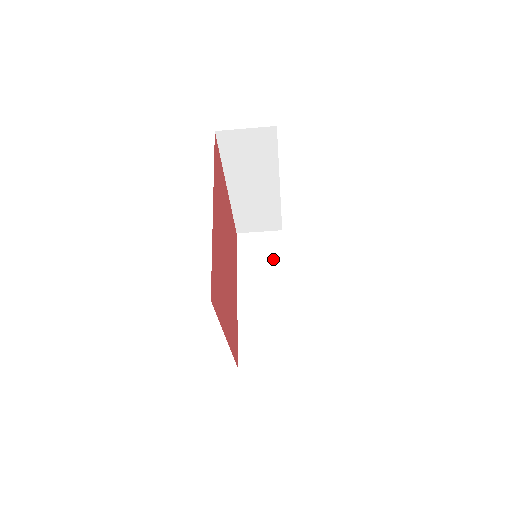
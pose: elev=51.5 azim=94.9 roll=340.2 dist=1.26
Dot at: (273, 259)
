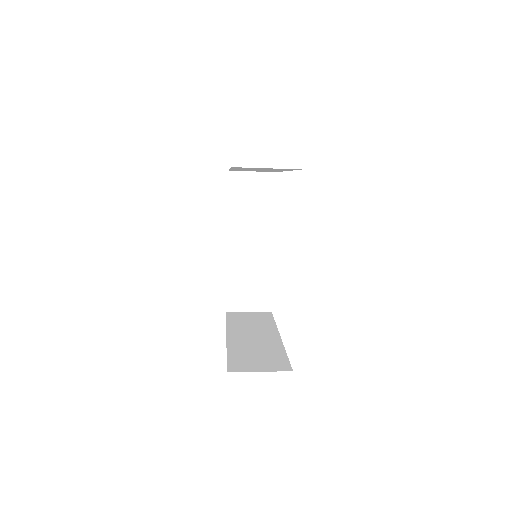
Dot at: (264, 207)
